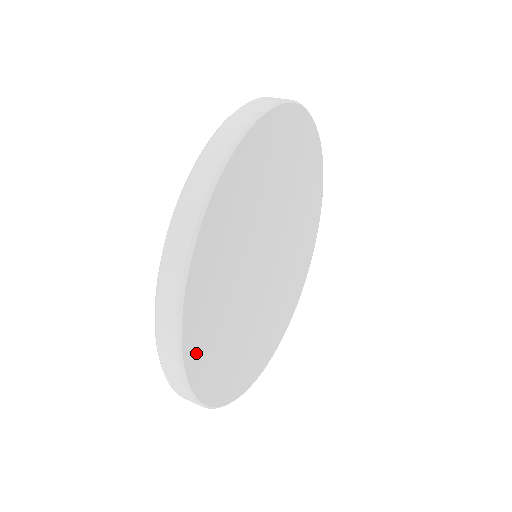
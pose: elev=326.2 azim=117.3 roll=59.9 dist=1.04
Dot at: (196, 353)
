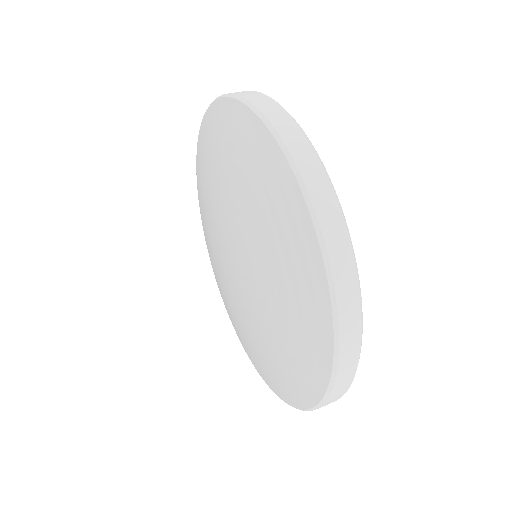
Dot at: occluded
